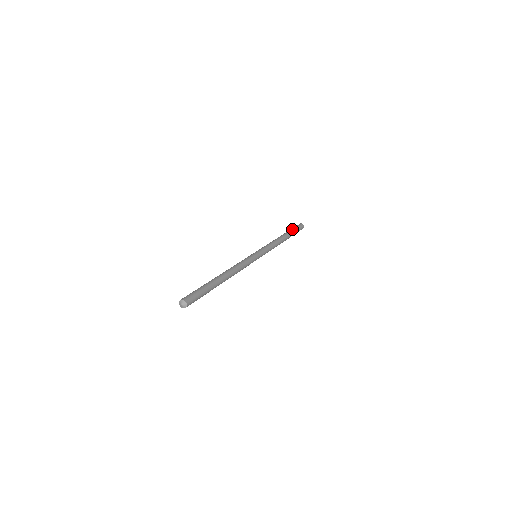
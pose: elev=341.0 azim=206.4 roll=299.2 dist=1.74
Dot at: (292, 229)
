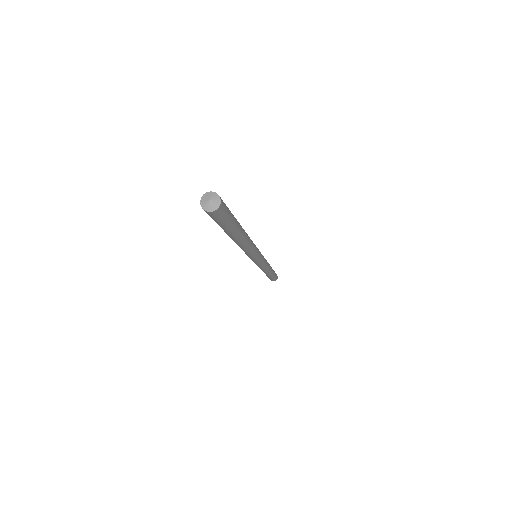
Dot at: occluded
